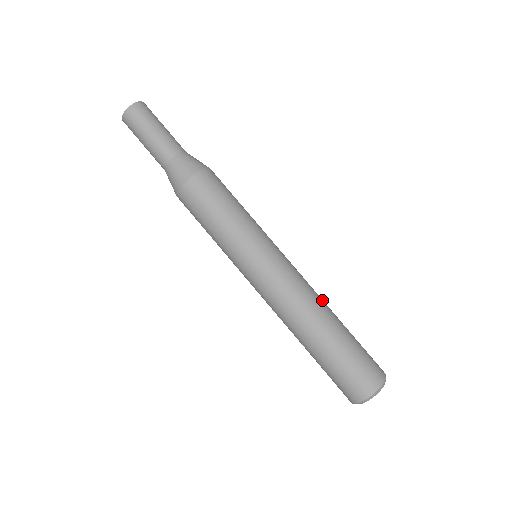
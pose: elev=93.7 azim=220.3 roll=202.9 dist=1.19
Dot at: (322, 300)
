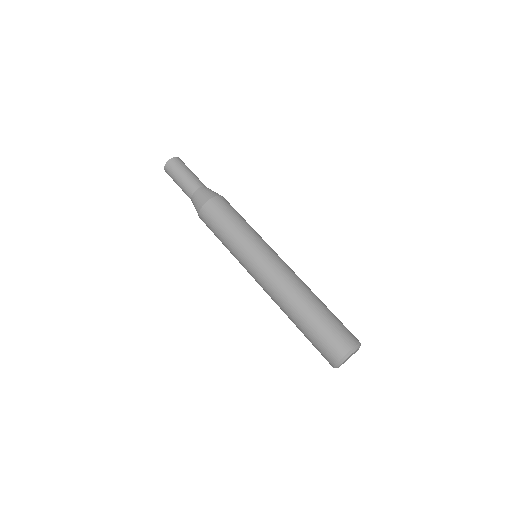
Dot at: (304, 285)
